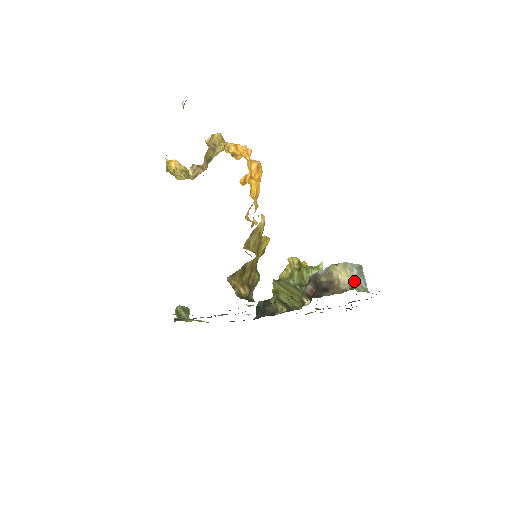
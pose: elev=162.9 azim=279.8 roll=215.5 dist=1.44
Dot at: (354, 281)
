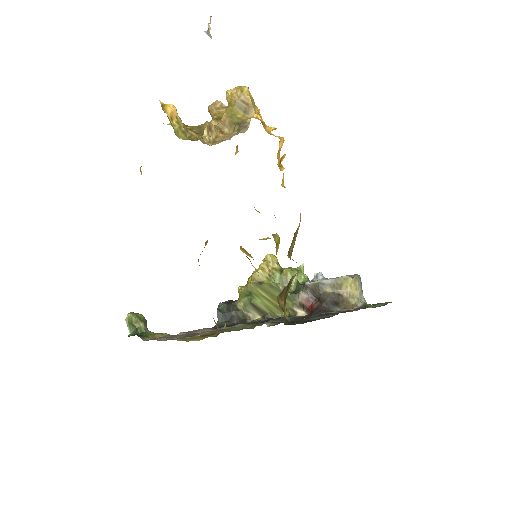
Dot at: (360, 295)
